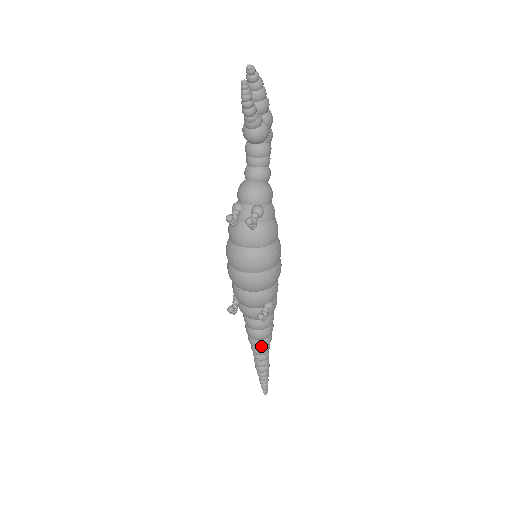
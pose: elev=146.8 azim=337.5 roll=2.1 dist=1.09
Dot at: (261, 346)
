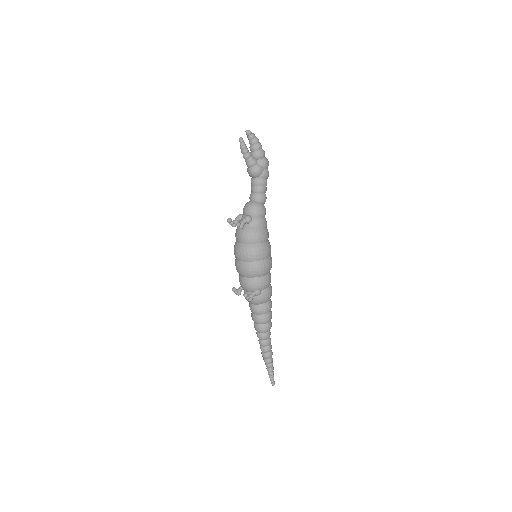
Dot at: (259, 330)
